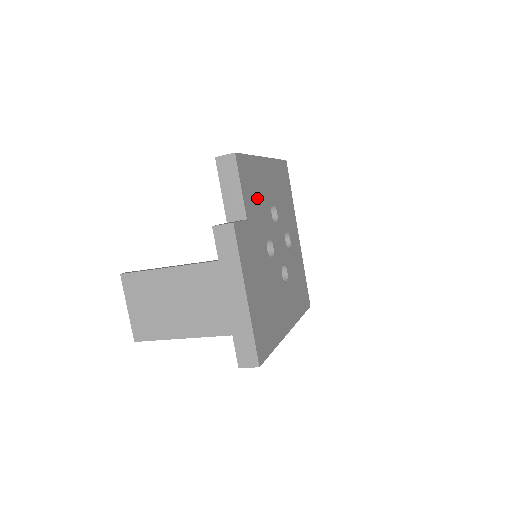
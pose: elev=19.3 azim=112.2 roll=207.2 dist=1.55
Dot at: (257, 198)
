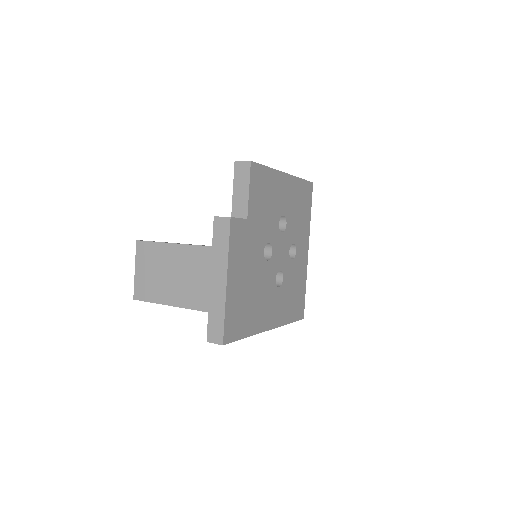
Dot at: (265, 205)
